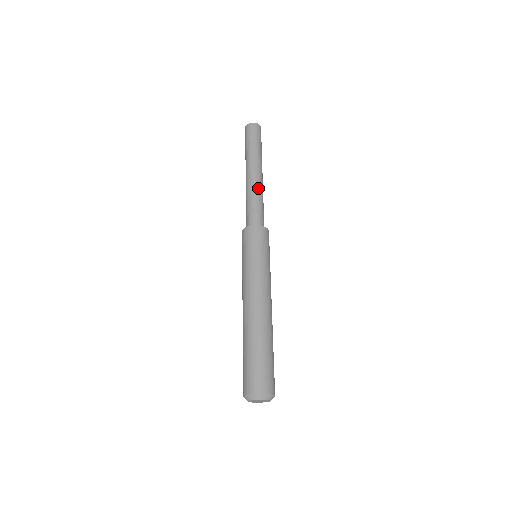
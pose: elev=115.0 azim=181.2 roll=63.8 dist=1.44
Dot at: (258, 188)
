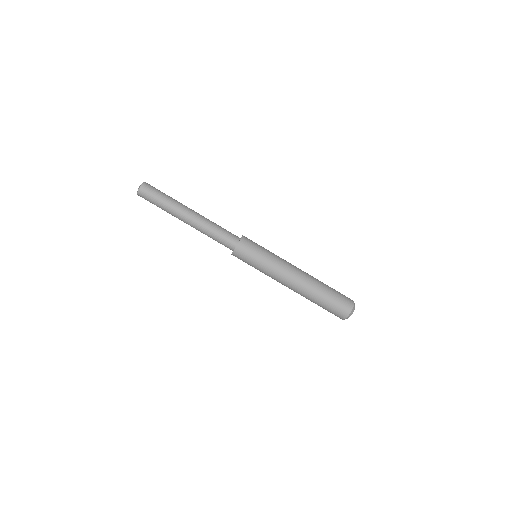
Dot at: (206, 220)
